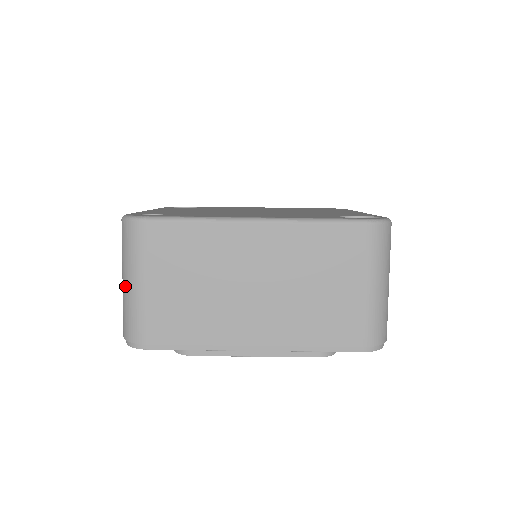
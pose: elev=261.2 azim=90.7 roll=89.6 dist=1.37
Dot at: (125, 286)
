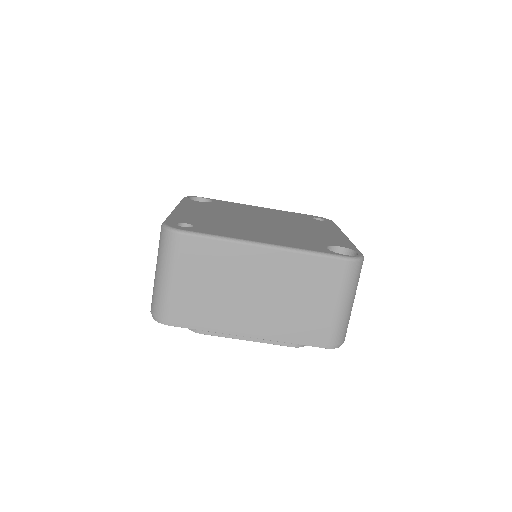
Dot at: (158, 277)
